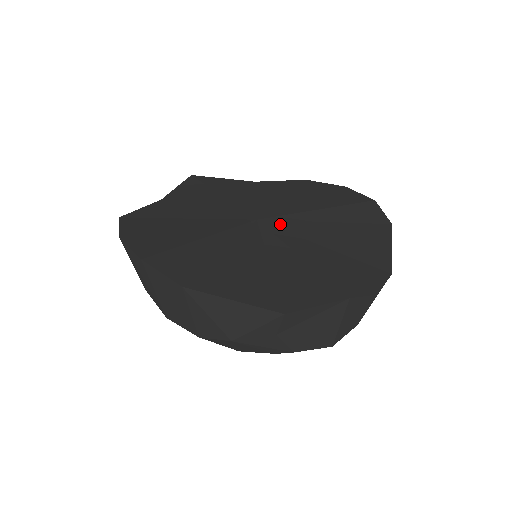
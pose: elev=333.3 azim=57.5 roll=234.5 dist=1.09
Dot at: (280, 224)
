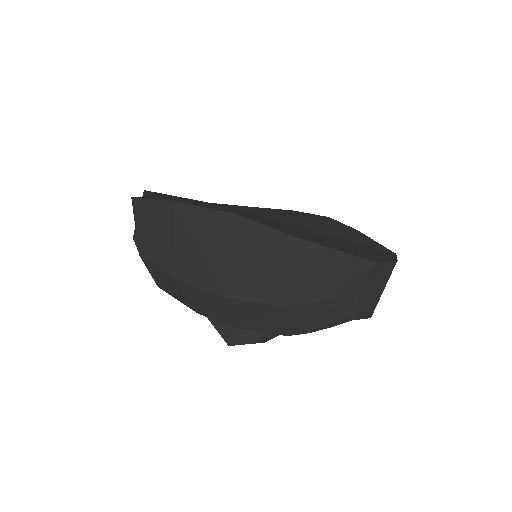
Dot at: (285, 221)
